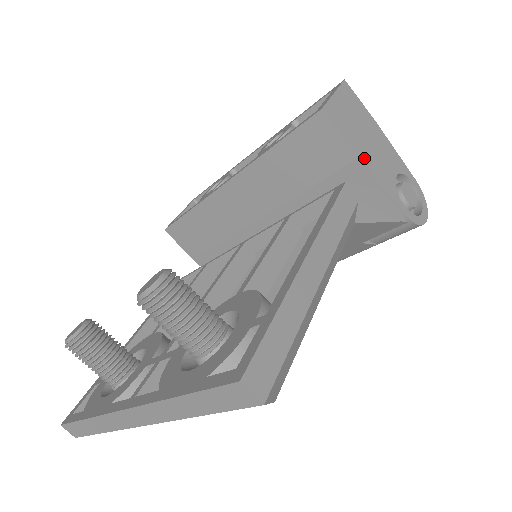
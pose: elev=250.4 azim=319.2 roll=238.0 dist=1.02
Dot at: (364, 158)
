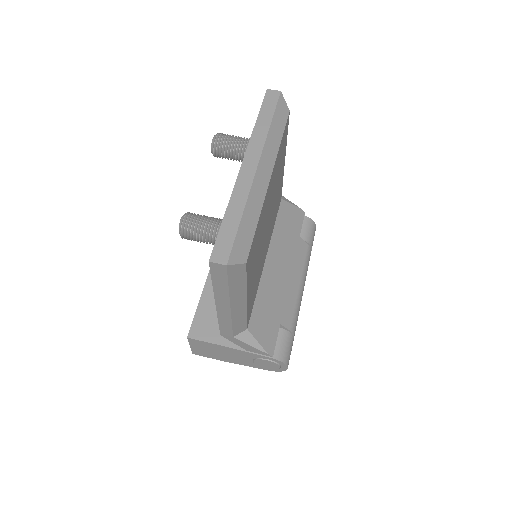
Dot at: occluded
